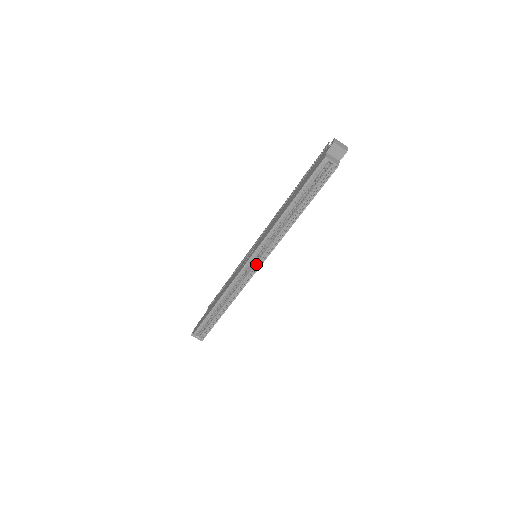
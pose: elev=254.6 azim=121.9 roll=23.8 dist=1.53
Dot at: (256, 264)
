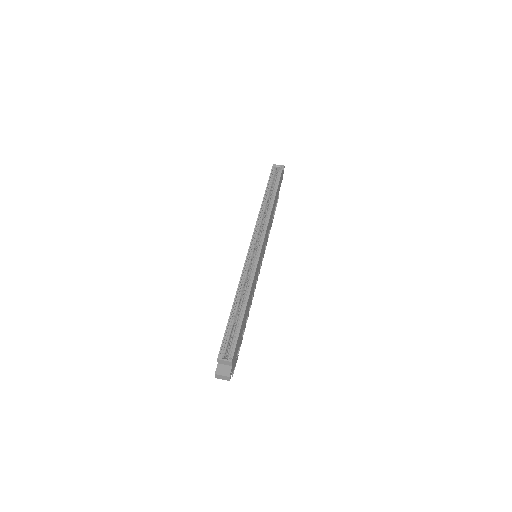
Dot at: (258, 246)
